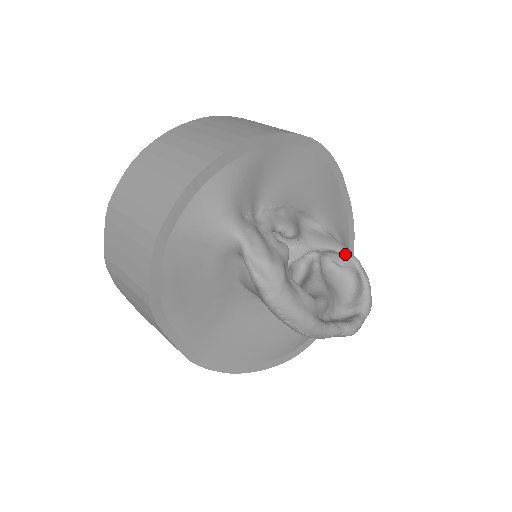
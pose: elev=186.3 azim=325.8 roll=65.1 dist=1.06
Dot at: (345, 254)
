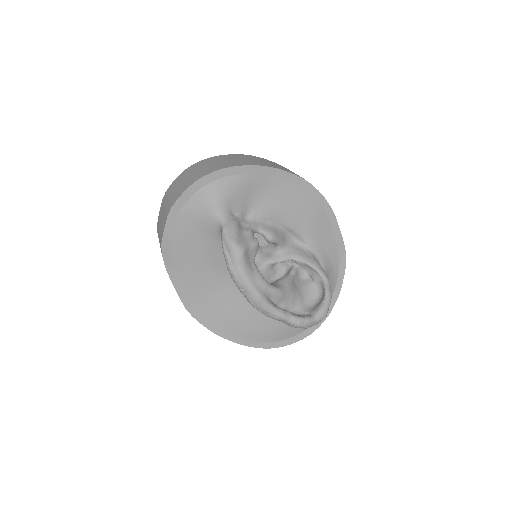
Dot at: (317, 271)
